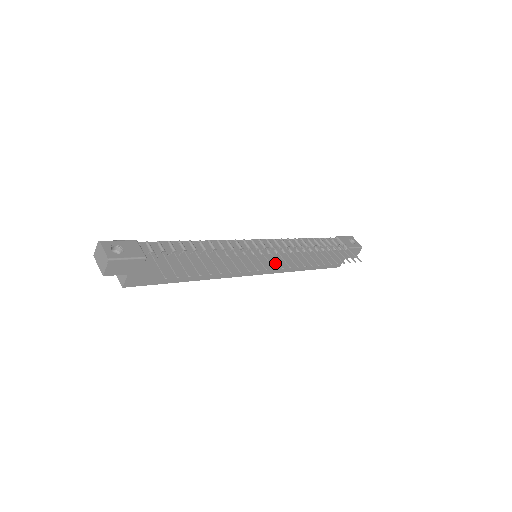
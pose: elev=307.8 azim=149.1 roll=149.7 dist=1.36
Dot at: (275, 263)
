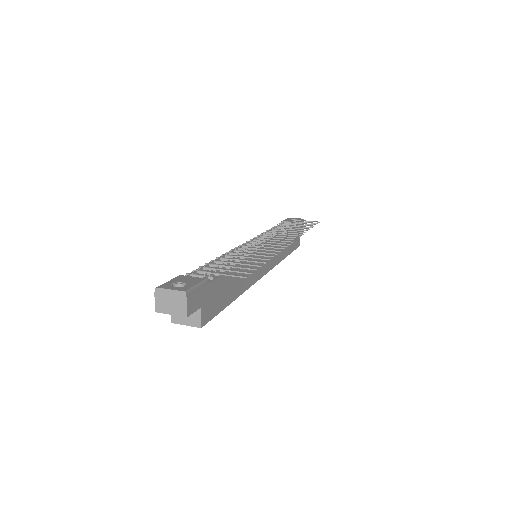
Dot at: occluded
